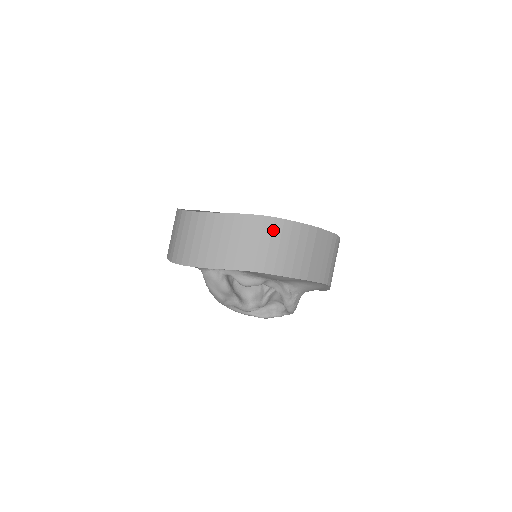
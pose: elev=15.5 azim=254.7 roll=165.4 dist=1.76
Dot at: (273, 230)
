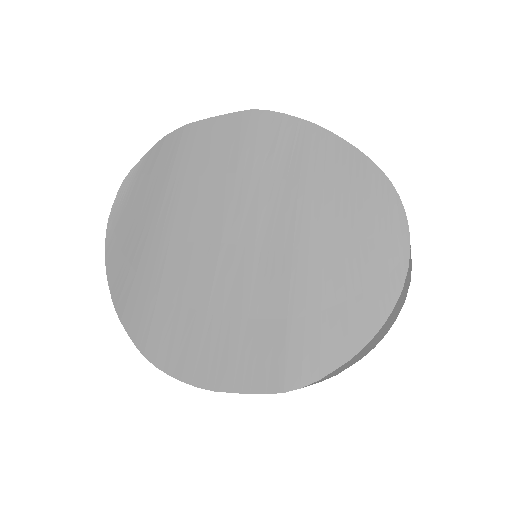
Dot at: occluded
